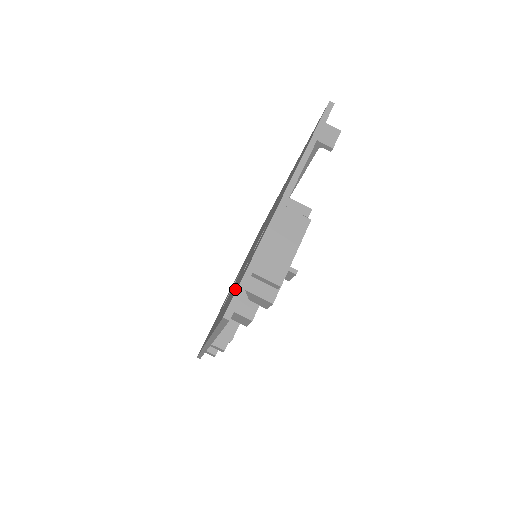
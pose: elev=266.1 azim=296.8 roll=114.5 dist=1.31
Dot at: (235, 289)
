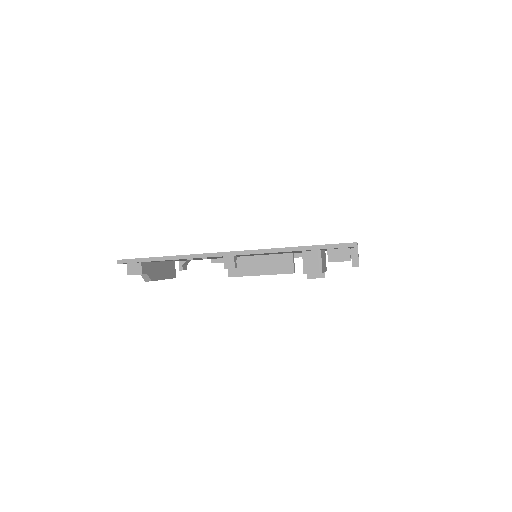
Dot at: occluded
